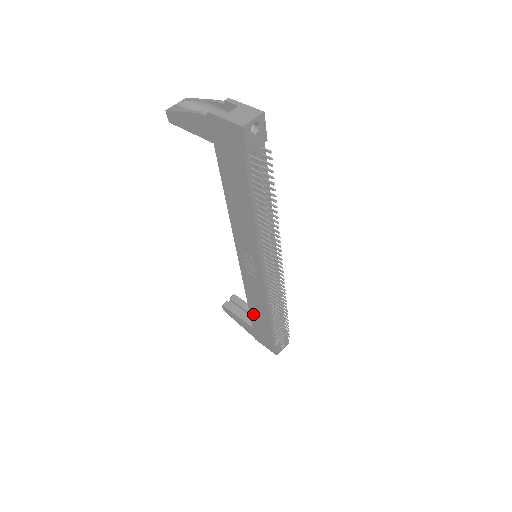
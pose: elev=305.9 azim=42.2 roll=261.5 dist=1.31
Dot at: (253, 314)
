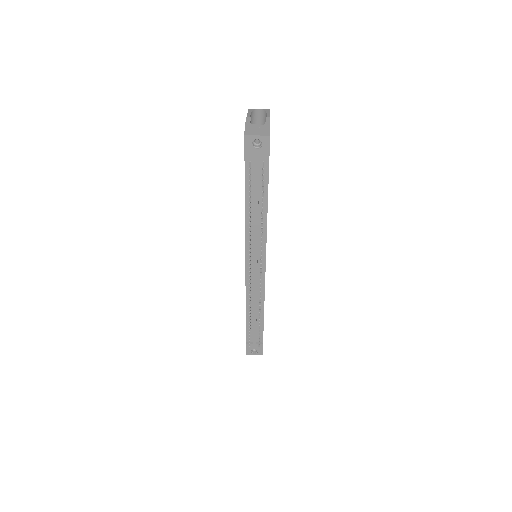
Dot at: occluded
